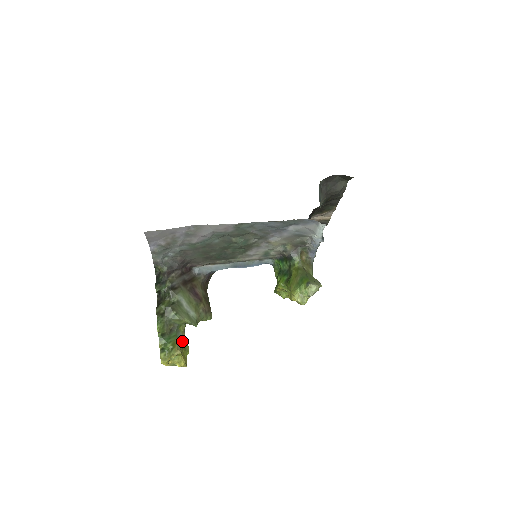
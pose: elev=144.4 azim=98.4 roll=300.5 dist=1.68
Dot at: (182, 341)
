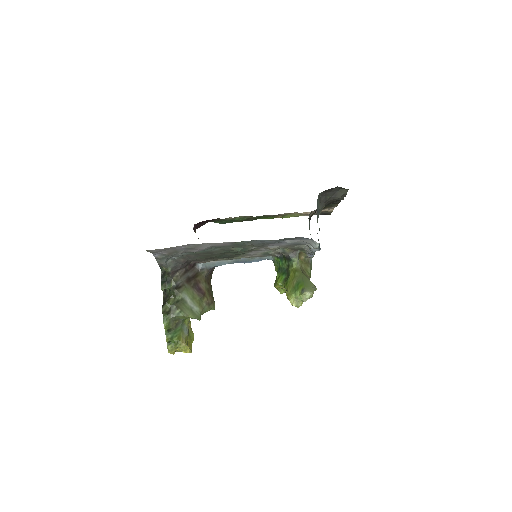
Dot at: (187, 333)
